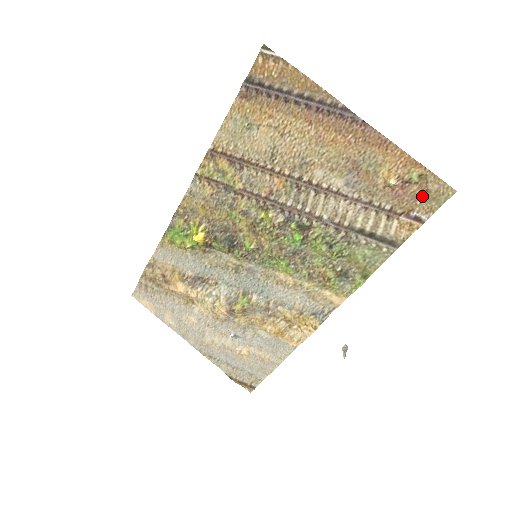
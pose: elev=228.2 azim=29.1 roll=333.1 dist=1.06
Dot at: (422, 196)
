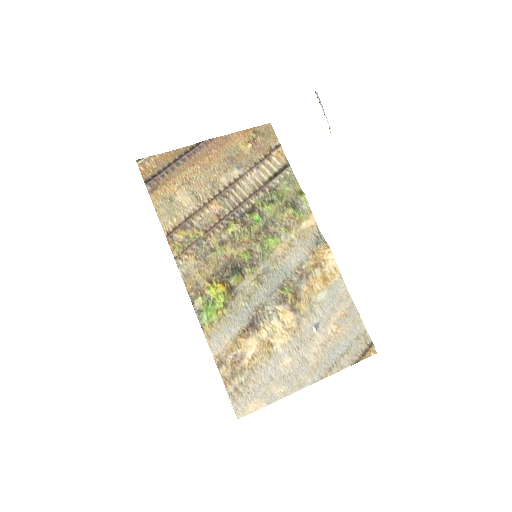
Dot at: (265, 138)
